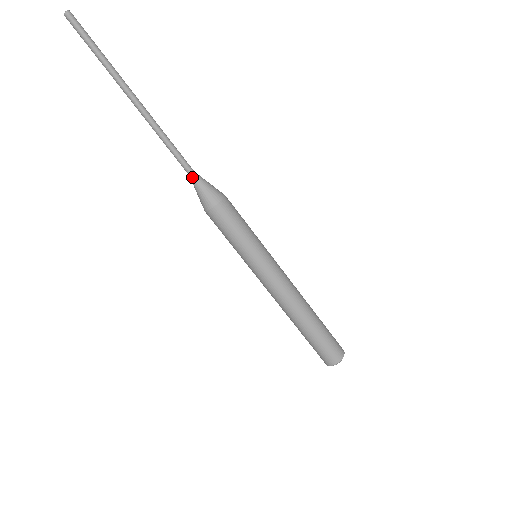
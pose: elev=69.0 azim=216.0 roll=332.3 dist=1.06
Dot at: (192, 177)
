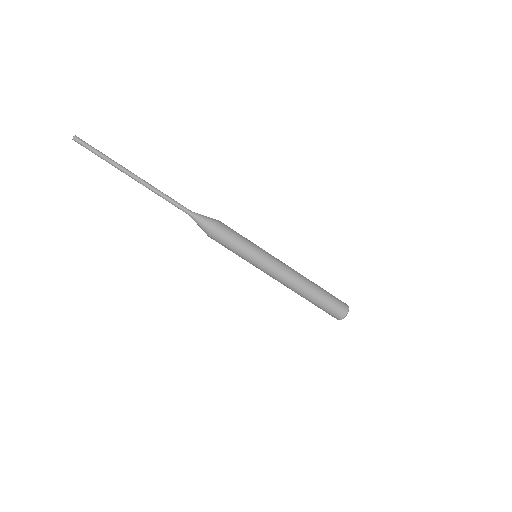
Dot at: (191, 216)
